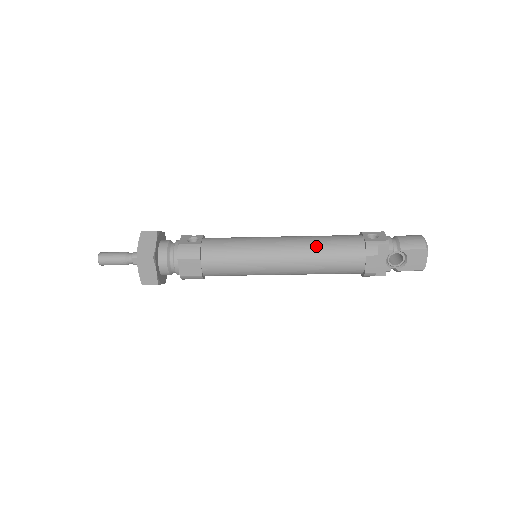
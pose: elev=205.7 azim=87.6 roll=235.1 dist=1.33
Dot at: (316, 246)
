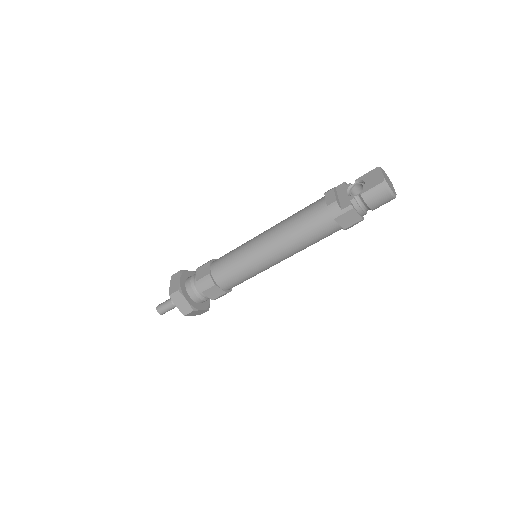
Dot at: occluded
